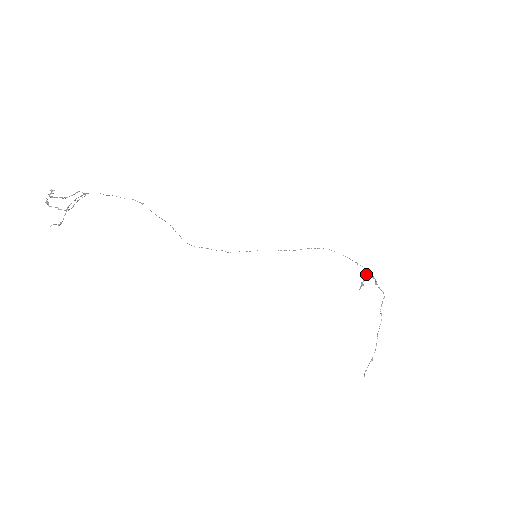
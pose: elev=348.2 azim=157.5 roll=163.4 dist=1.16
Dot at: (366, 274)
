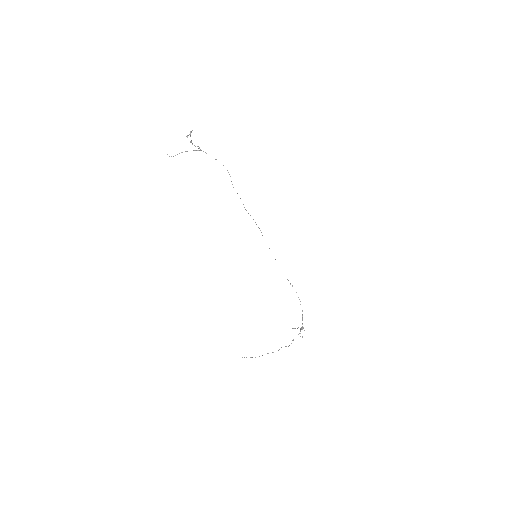
Dot at: occluded
